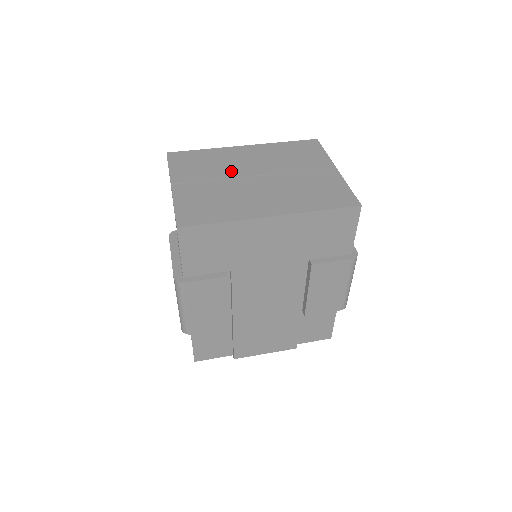
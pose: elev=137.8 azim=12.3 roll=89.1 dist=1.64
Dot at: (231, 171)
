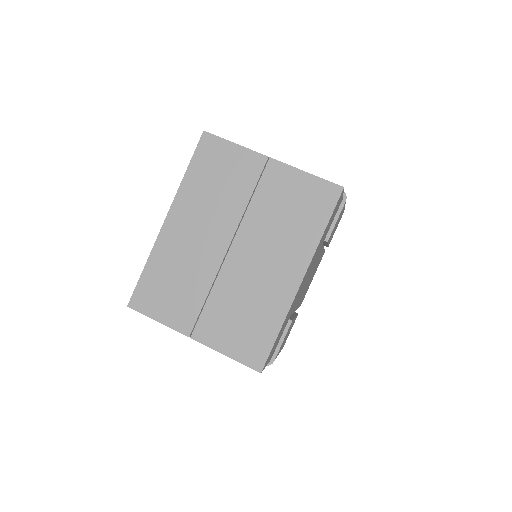
Dot at: (205, 266)
